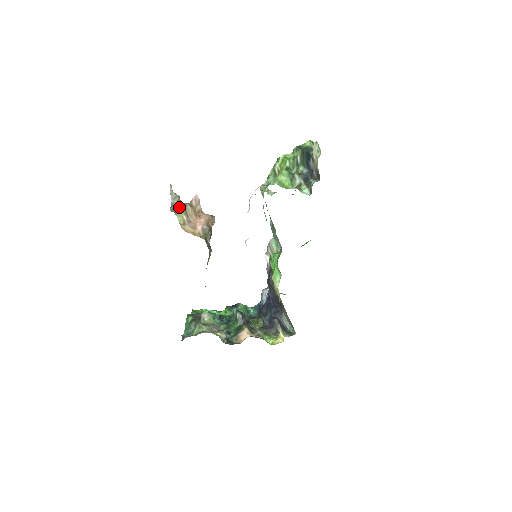
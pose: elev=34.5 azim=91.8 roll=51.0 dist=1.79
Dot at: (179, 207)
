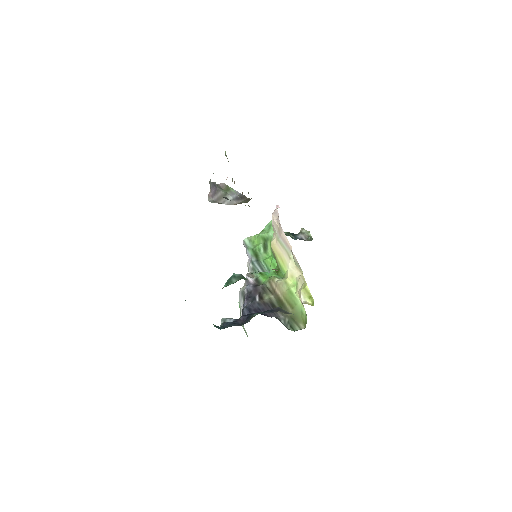
Dot at: occluded
